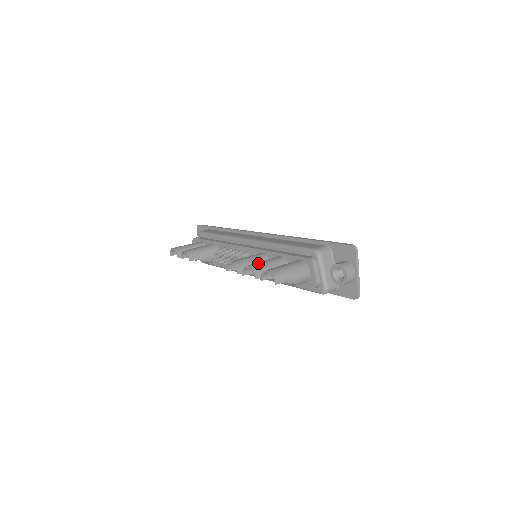
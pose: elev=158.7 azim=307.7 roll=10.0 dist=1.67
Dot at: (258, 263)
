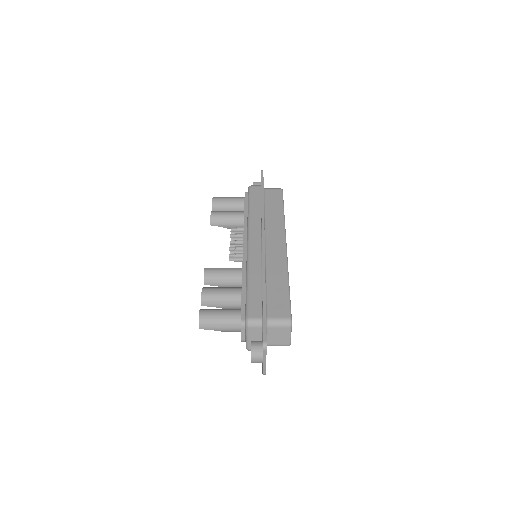
Dot at: (212, 292)
